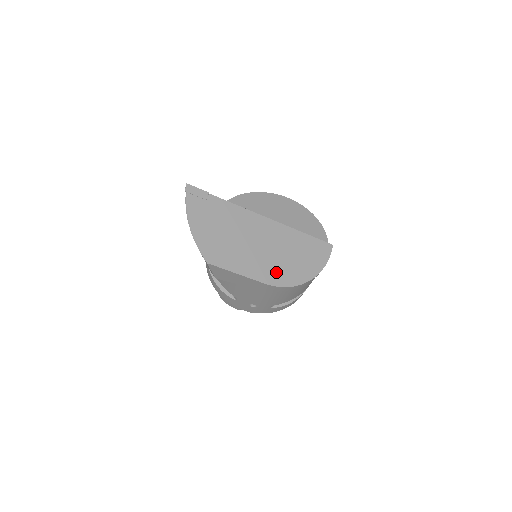
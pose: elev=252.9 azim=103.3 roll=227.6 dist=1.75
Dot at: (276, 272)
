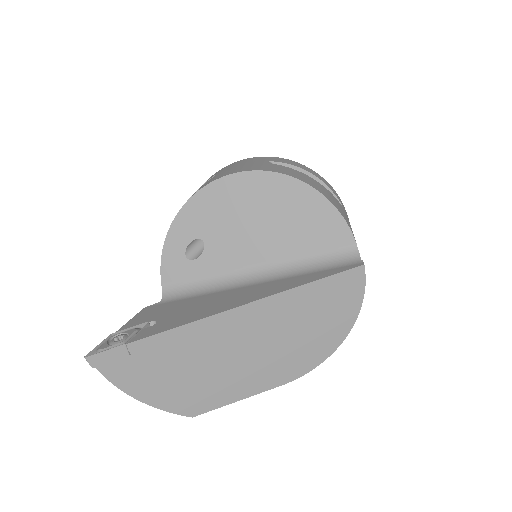
Dot at: (290, 363)
